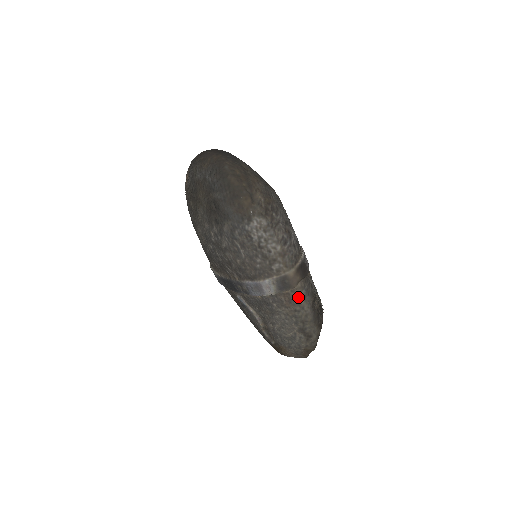
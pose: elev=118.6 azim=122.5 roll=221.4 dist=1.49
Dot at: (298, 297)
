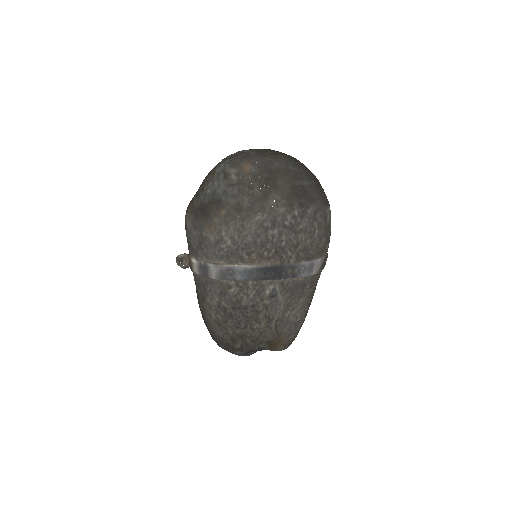
Dot at: occluded
